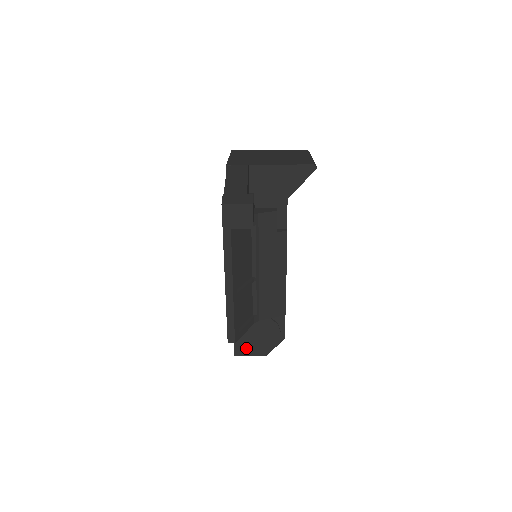
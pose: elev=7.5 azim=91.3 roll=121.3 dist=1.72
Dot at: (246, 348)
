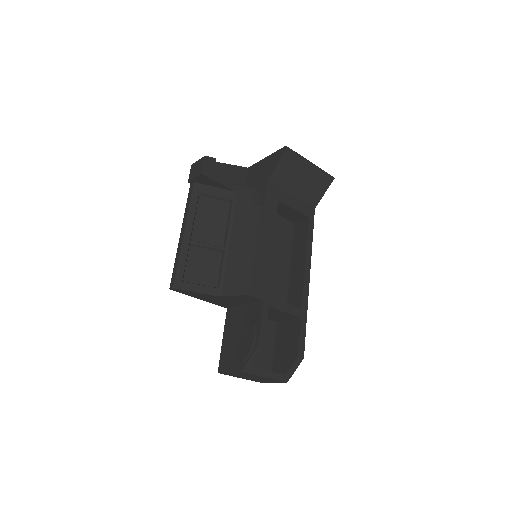
Dot at: (226, 359)
